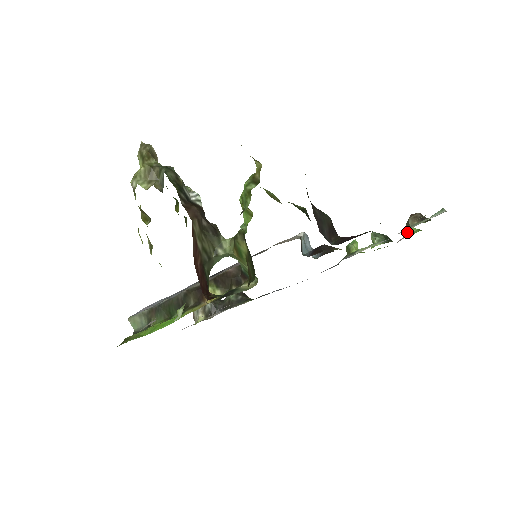
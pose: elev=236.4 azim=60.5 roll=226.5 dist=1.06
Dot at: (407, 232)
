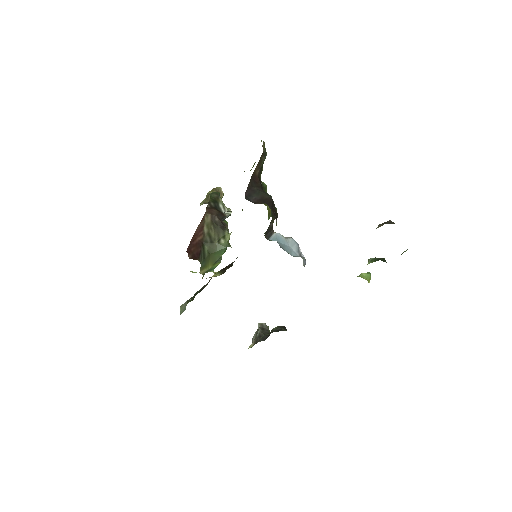
Dot at: occluded
